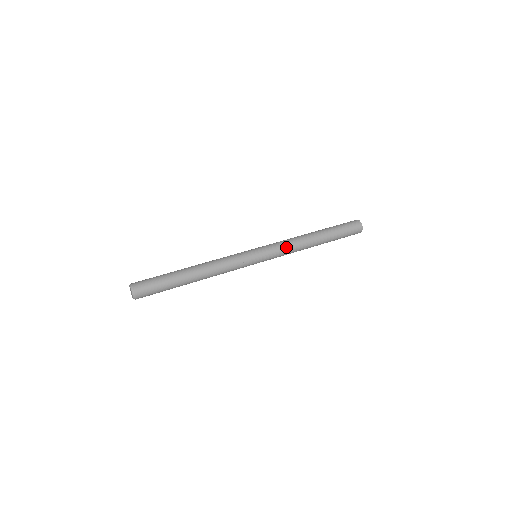
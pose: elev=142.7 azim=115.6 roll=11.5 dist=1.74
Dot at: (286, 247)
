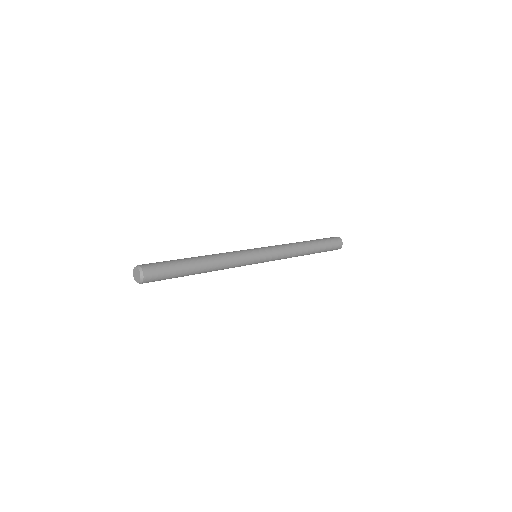
Dot at: (284, 251)
